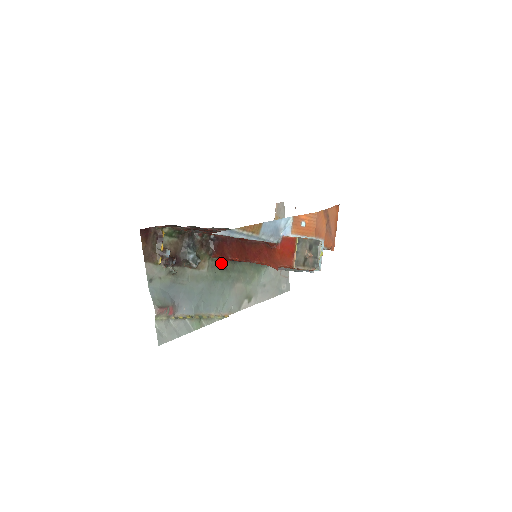
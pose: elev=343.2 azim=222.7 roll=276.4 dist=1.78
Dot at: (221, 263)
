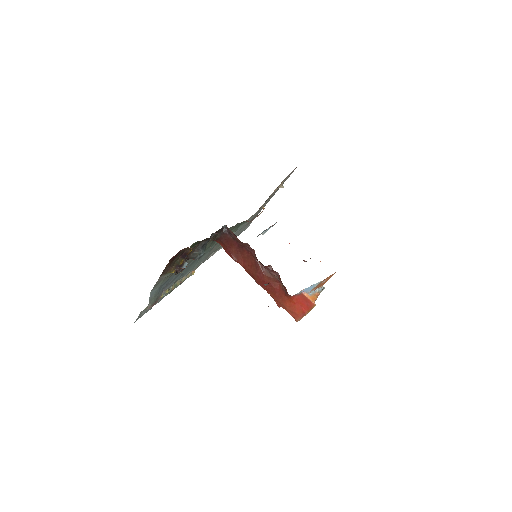
Dot at: occluded
